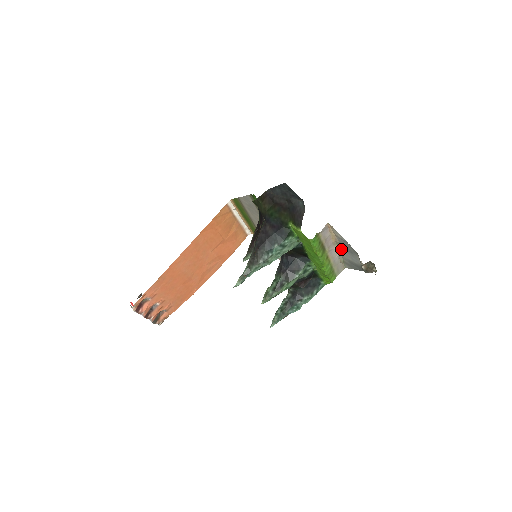
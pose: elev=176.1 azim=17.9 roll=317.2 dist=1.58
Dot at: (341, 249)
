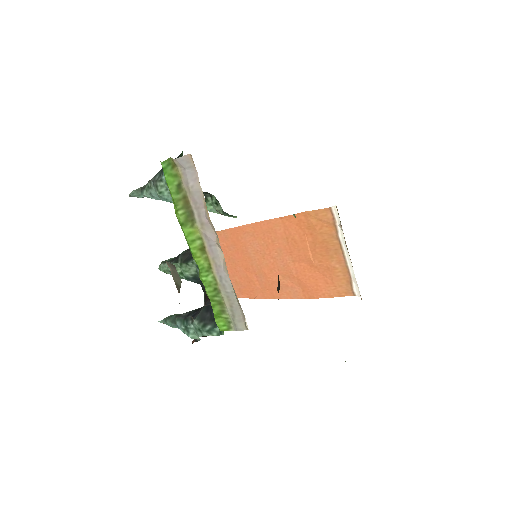
Dot at: occluded
